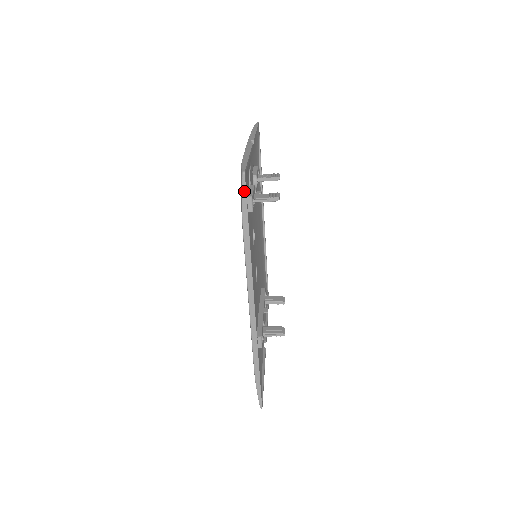
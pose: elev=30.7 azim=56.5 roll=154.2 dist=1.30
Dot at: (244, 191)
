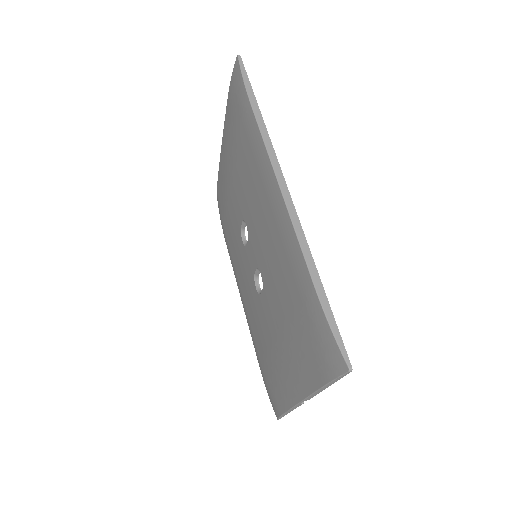
Dot at: (243, 68)
